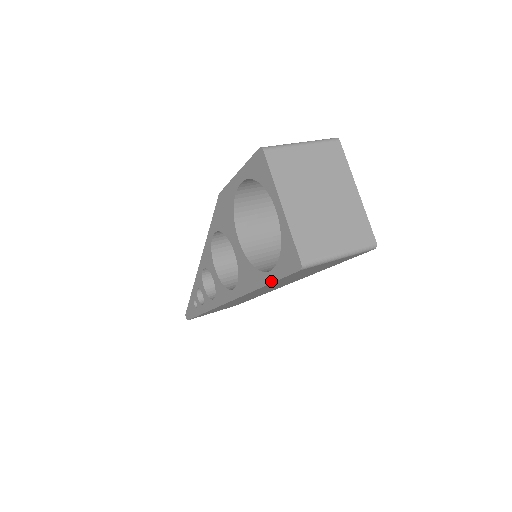
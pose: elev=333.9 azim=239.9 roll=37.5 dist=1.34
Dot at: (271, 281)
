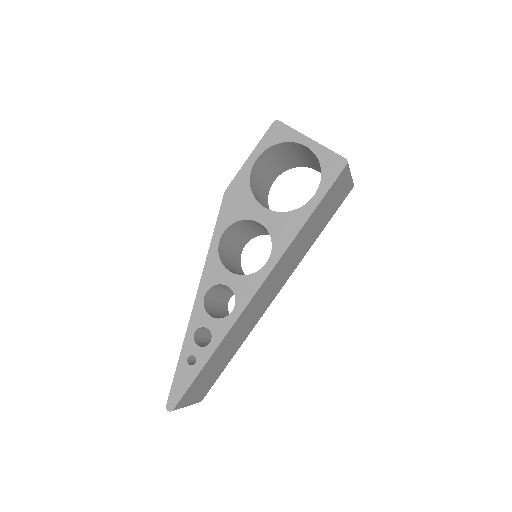
Dot at: (319, 201)
